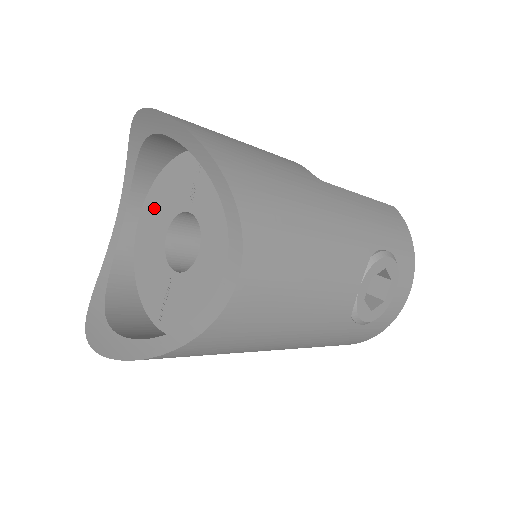
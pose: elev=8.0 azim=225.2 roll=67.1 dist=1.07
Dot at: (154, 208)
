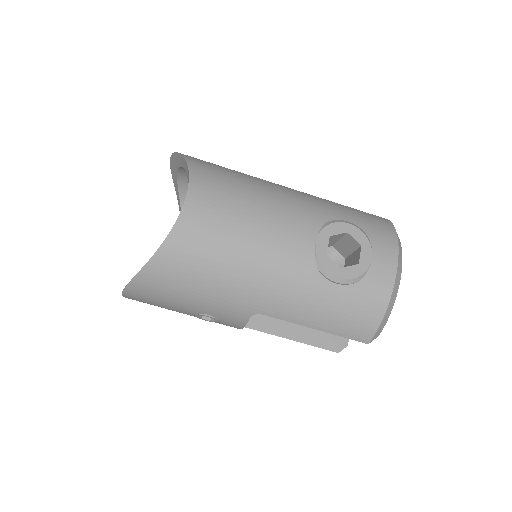
Dot at: occluded
